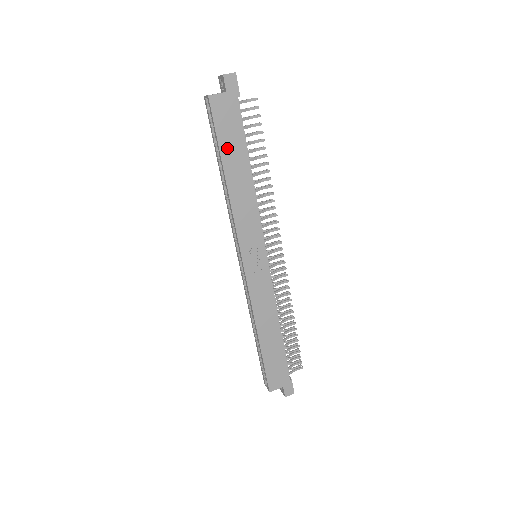
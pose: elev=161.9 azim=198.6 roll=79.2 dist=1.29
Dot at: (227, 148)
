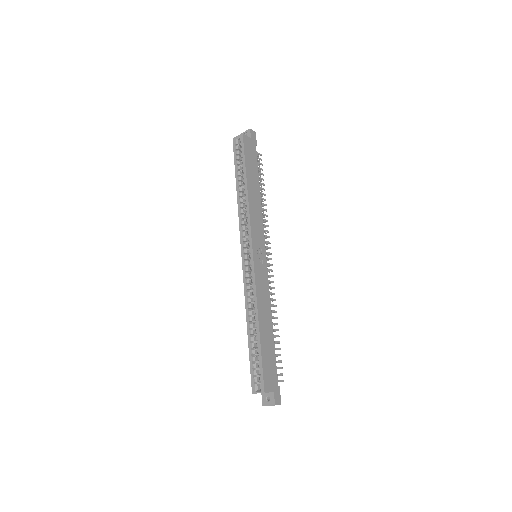
Dot at: (249, 168)
